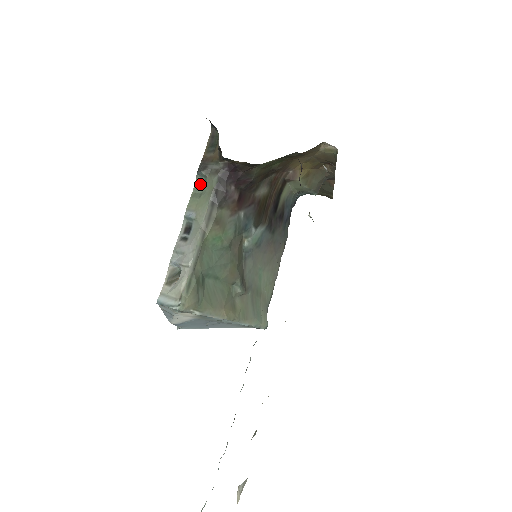
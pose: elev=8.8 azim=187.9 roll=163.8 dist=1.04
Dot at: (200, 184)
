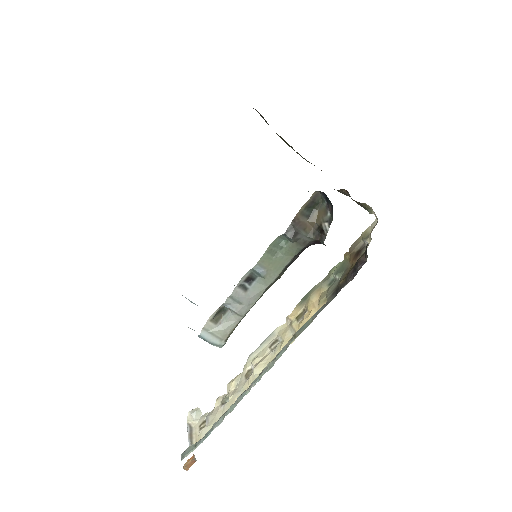
Dot at: (280, 242)
